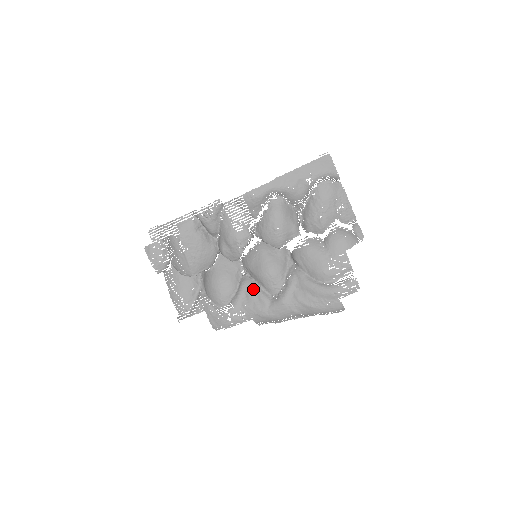
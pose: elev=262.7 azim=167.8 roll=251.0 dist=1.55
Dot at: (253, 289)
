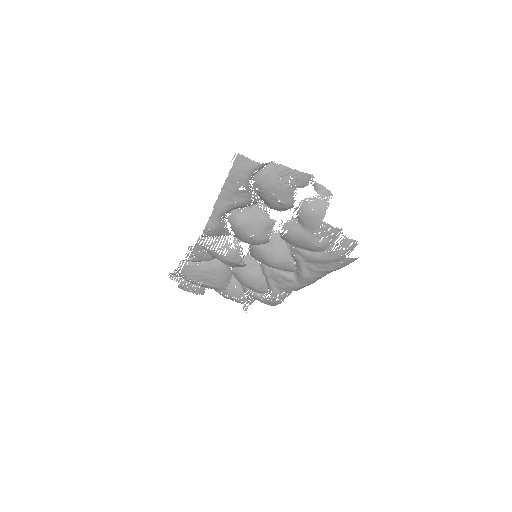
Dot at: (275, 275)
